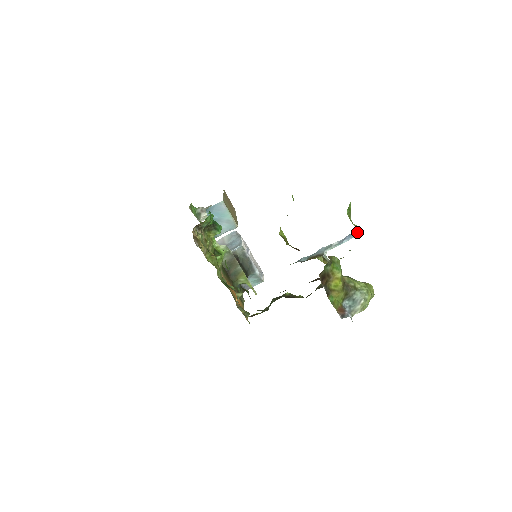
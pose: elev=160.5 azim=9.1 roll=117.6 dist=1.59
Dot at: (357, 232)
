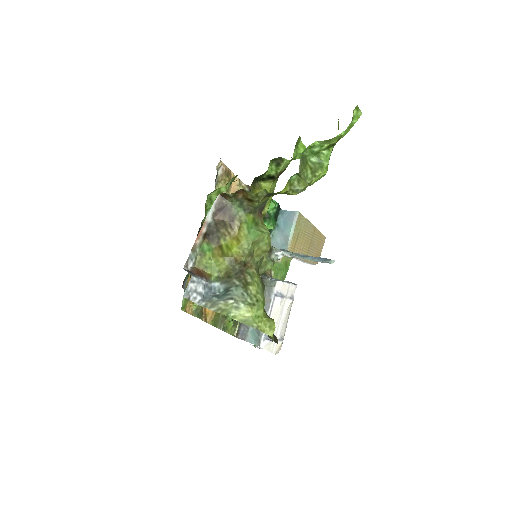
Dot at: (297, 184)
